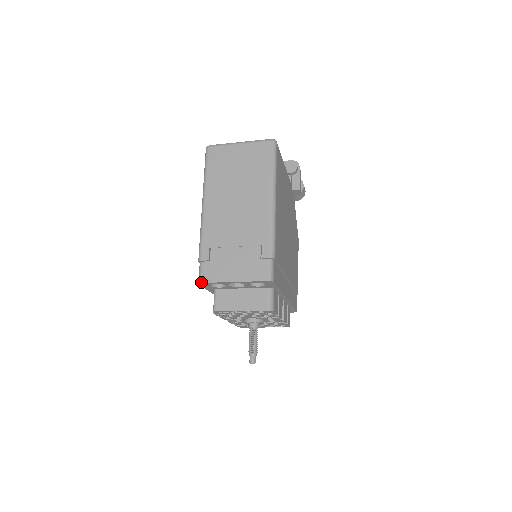
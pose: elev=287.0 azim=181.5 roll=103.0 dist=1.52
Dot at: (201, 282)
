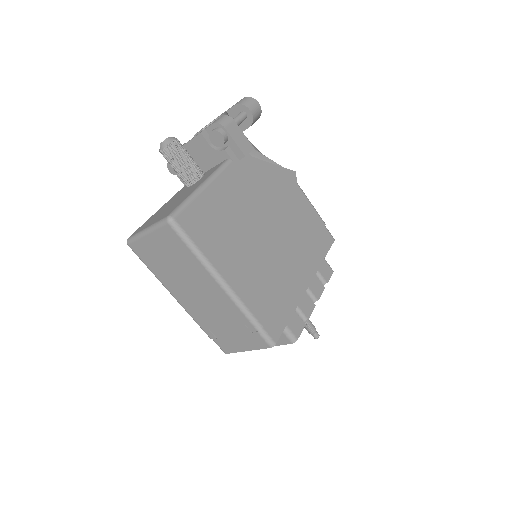
Dot at: occluded
